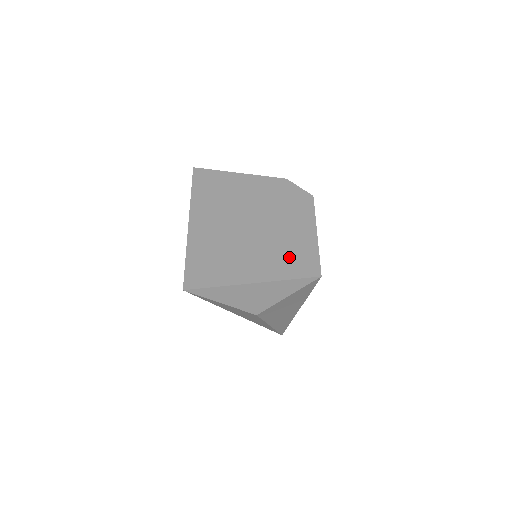
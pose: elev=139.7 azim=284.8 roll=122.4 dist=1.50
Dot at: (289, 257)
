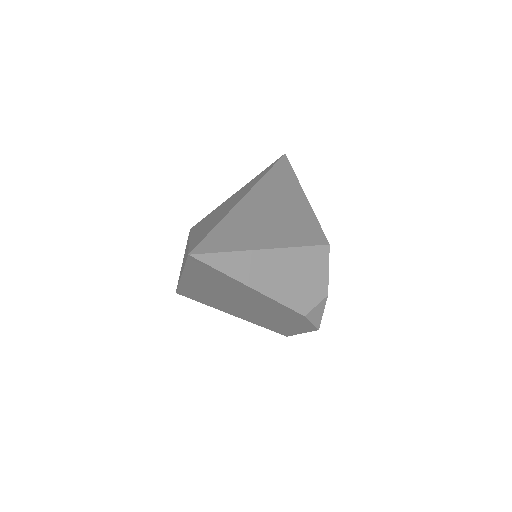
Dot at: (270, 326)
